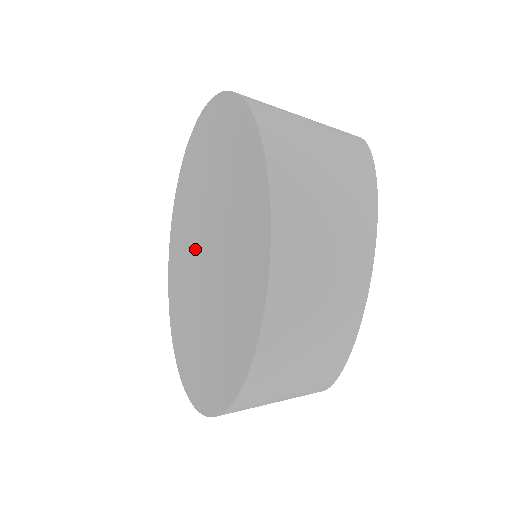
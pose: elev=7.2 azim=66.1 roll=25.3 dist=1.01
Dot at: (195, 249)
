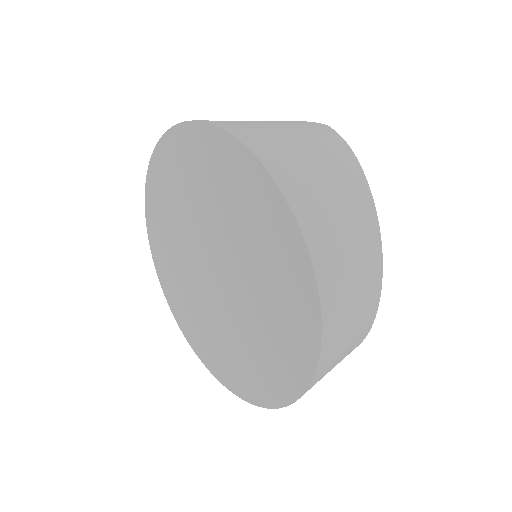
Dot at: (199, 264)
